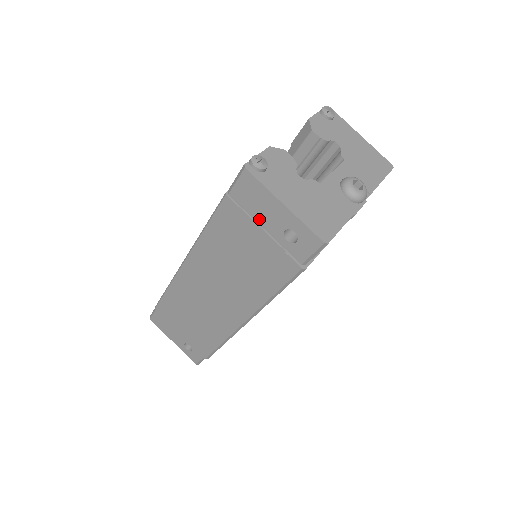
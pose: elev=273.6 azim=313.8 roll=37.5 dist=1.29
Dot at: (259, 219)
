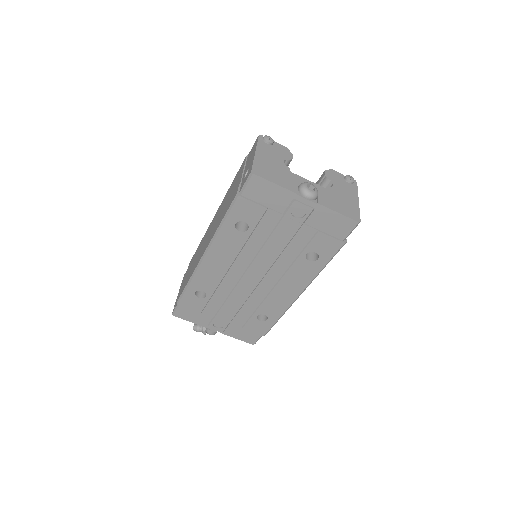
Dot at: (246, 167)
